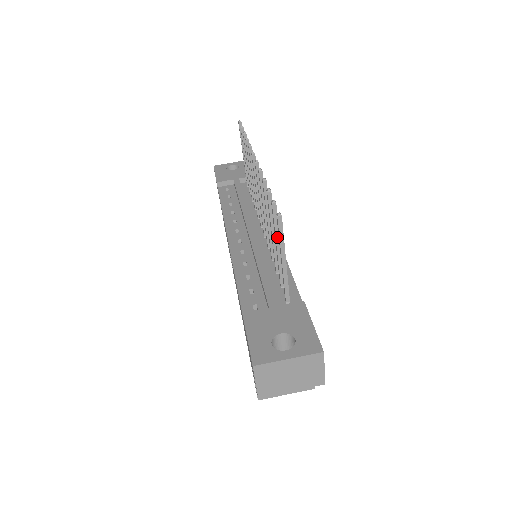
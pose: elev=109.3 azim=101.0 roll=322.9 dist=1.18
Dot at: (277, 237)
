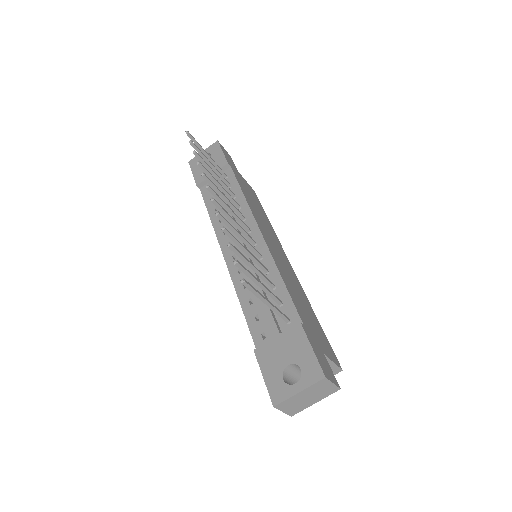
Dot at: (254, 280)
